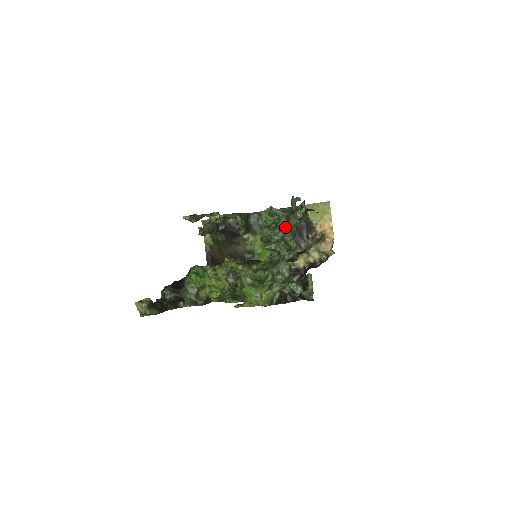
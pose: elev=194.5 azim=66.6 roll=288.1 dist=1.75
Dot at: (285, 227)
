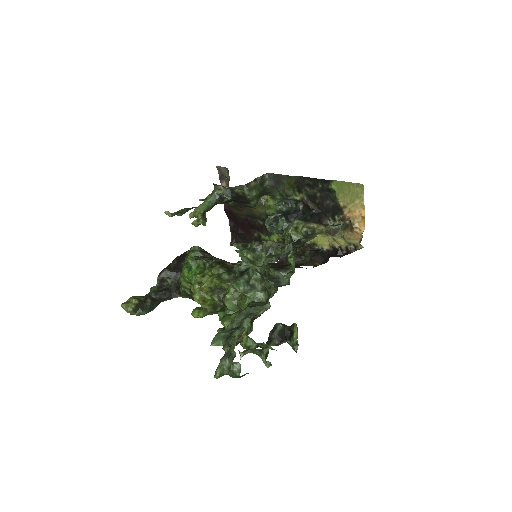
Dot at: (259, 284)
